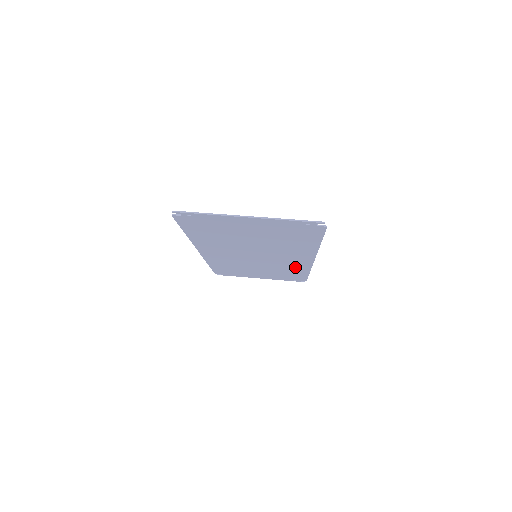
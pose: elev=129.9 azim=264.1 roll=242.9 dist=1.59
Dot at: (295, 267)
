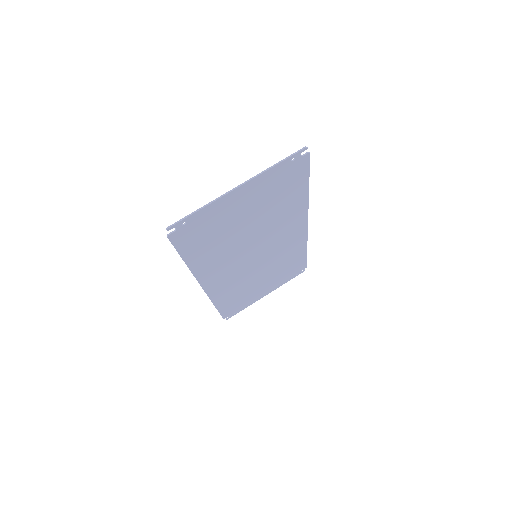
Dot at: (293, 249)
